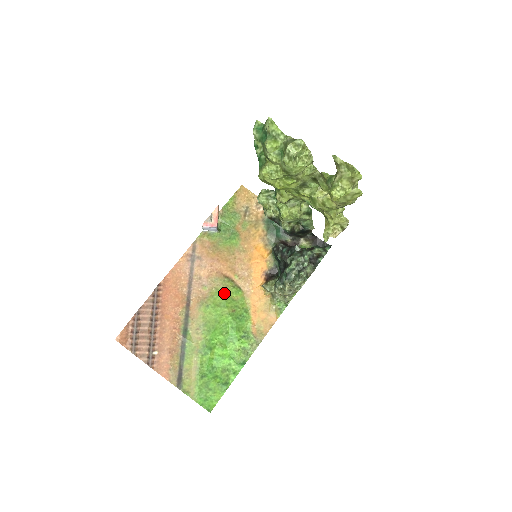
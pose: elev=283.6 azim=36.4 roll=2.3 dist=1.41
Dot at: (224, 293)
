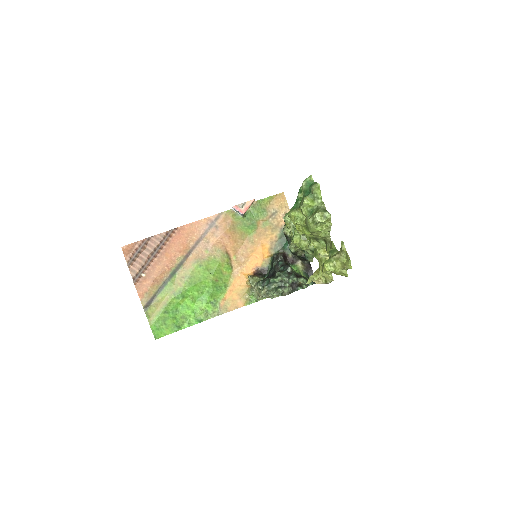
Dot at: (218, 264)
